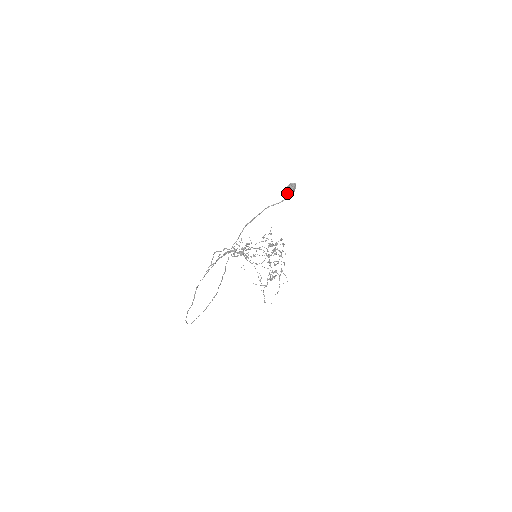
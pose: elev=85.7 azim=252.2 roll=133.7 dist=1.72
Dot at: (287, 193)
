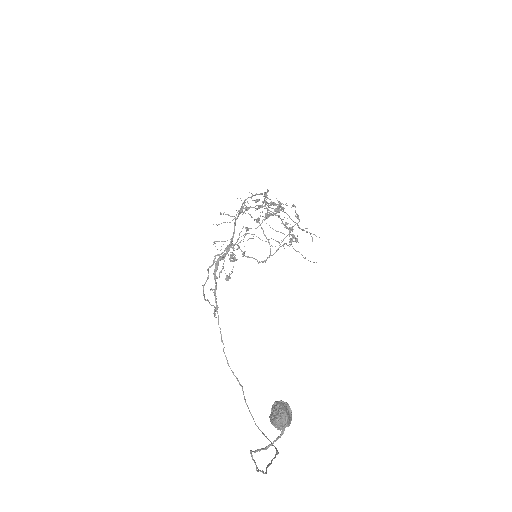
Dot at: occluded
